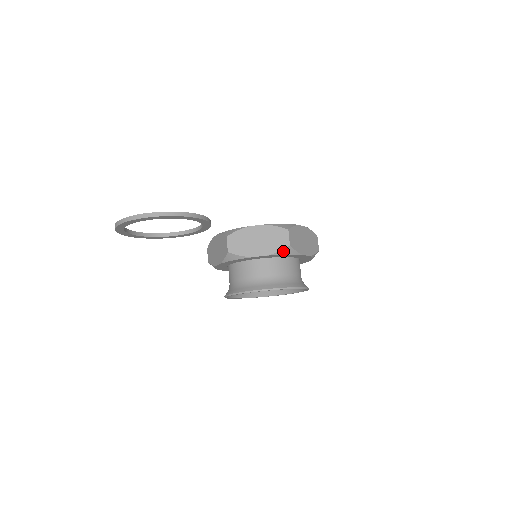
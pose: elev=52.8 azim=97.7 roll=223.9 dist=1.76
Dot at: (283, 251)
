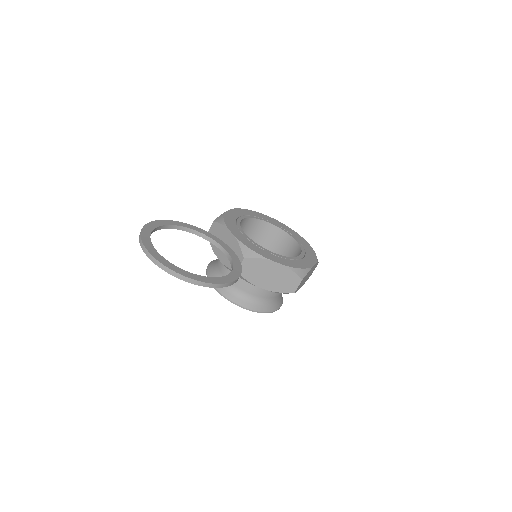
Dot at: (285, 293)
